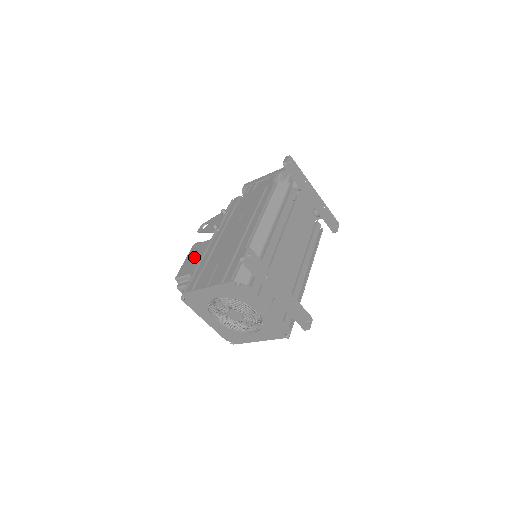
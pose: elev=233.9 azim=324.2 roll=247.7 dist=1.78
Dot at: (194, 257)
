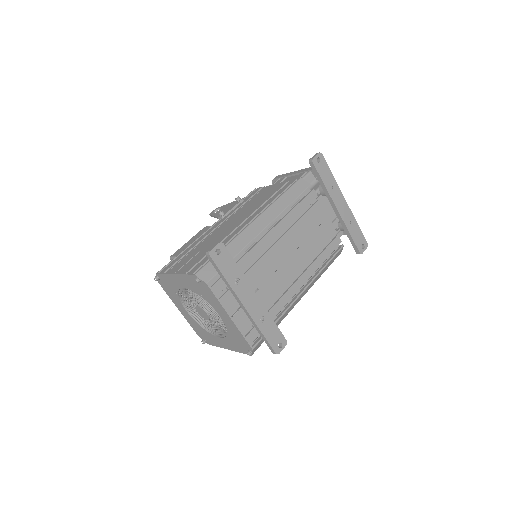
Dot at: occluded
